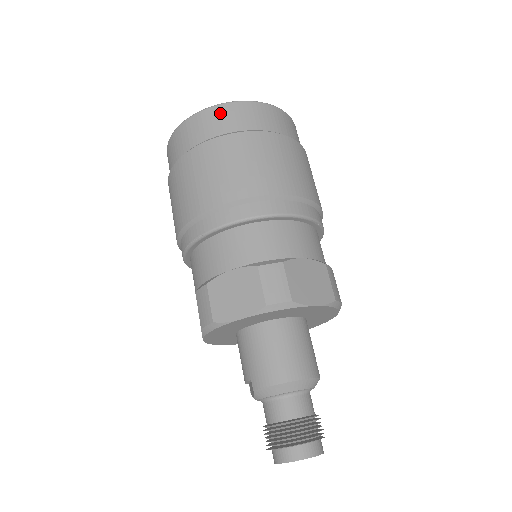
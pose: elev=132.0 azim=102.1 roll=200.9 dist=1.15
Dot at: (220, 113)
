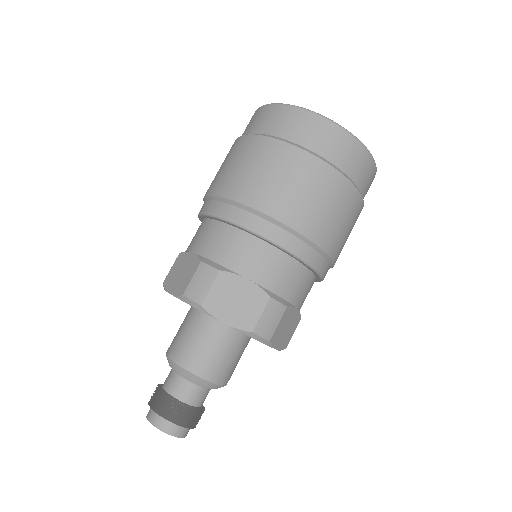
Dot at: (276, 113)
